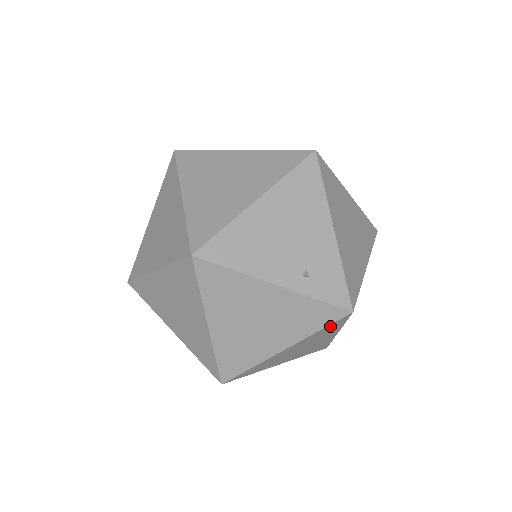
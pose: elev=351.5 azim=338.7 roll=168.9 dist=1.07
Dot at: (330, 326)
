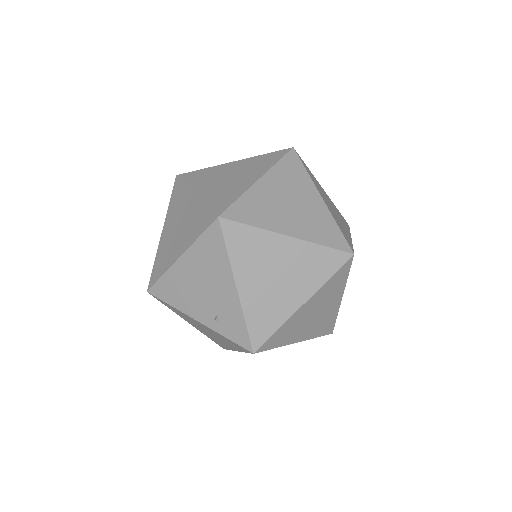
Dot at: occluded
